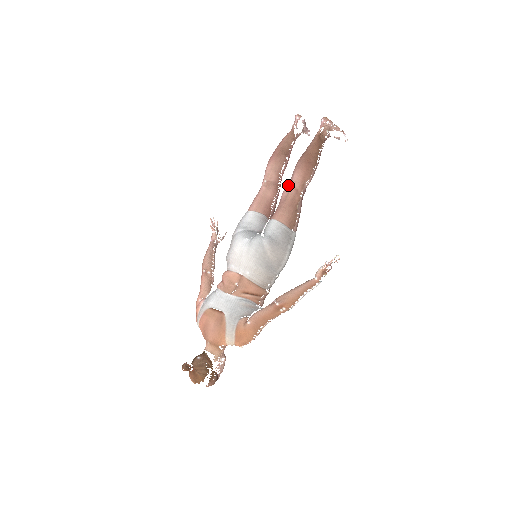
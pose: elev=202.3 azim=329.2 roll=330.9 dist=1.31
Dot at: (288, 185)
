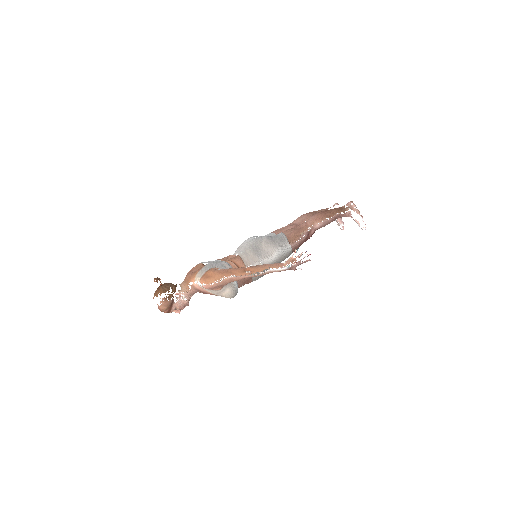
Dot at: occluded
